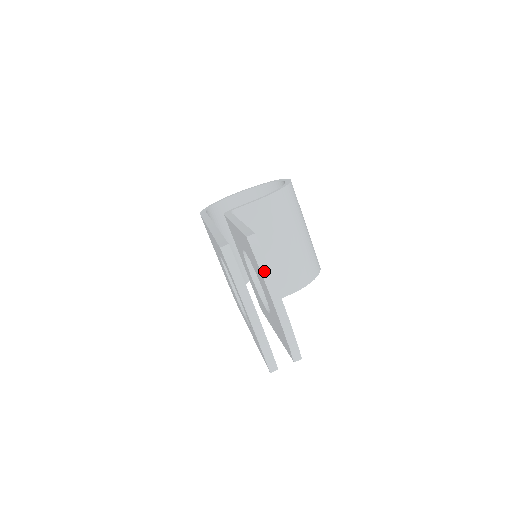
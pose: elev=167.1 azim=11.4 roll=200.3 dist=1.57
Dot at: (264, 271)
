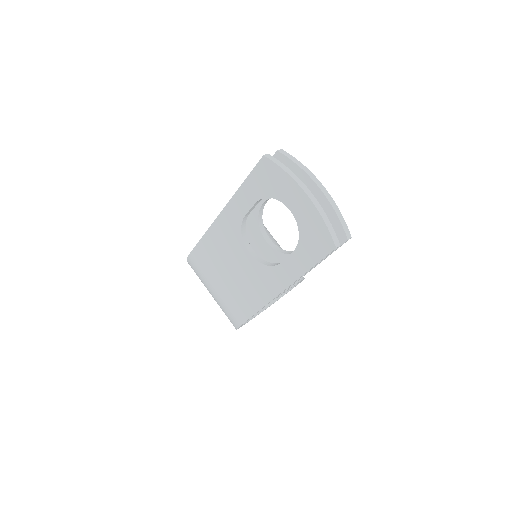
Dot at: (300, 165)
